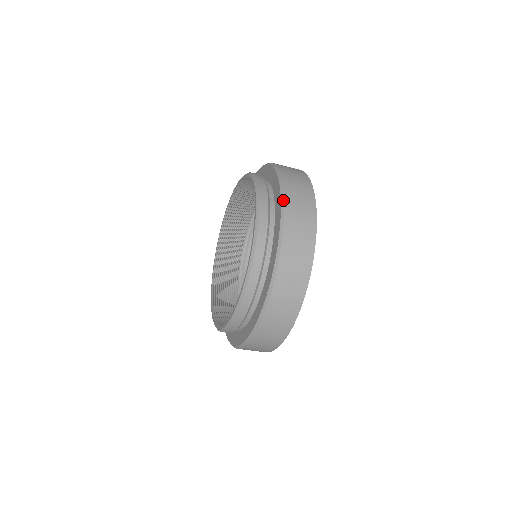
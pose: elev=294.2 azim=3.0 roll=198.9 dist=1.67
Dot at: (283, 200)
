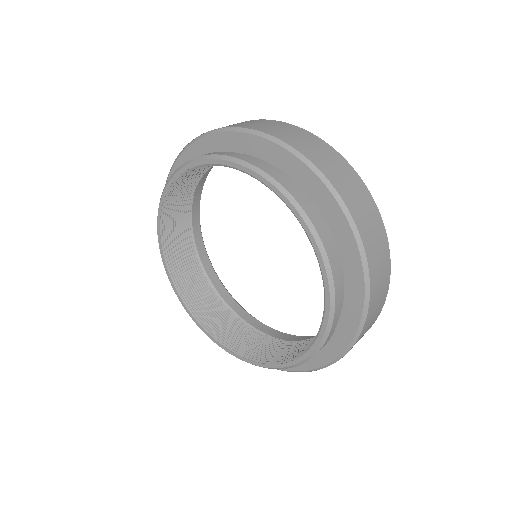
Dot at: (262, 133)
